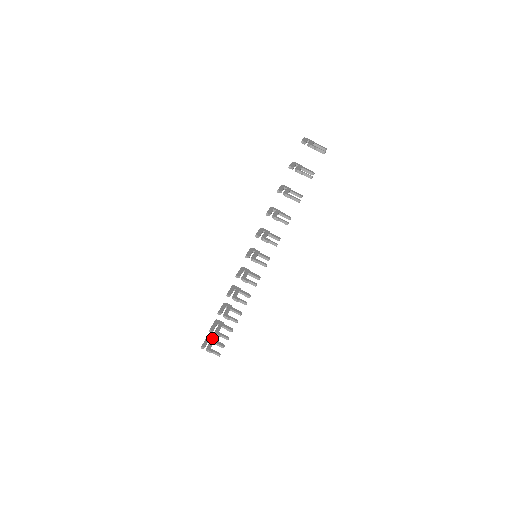
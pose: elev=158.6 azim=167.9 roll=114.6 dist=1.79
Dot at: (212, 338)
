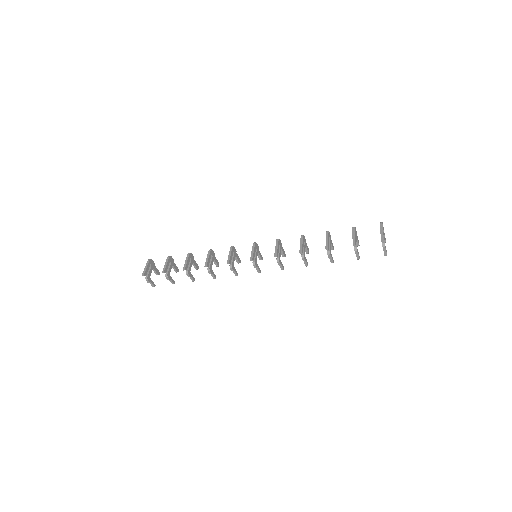
Dot at: (153, 263)
